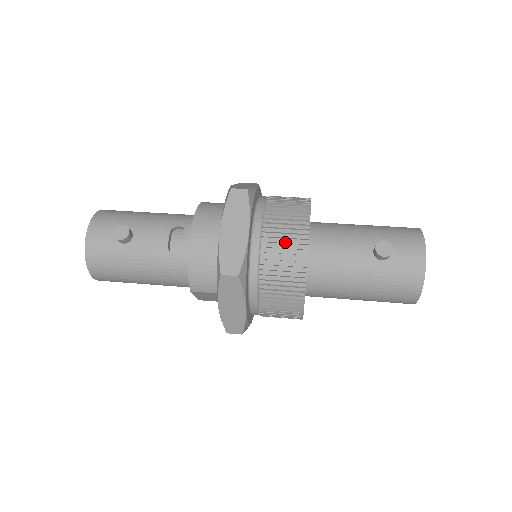
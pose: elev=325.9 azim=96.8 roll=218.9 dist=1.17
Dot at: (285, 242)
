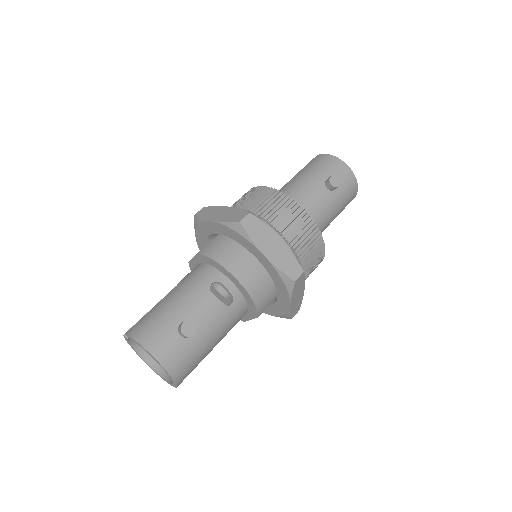
Dot at: (298, 226)
